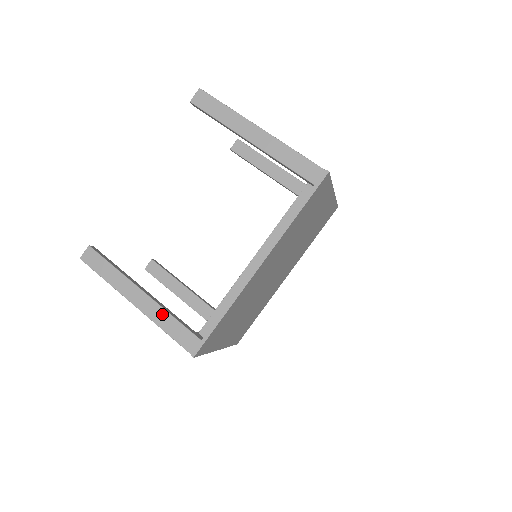
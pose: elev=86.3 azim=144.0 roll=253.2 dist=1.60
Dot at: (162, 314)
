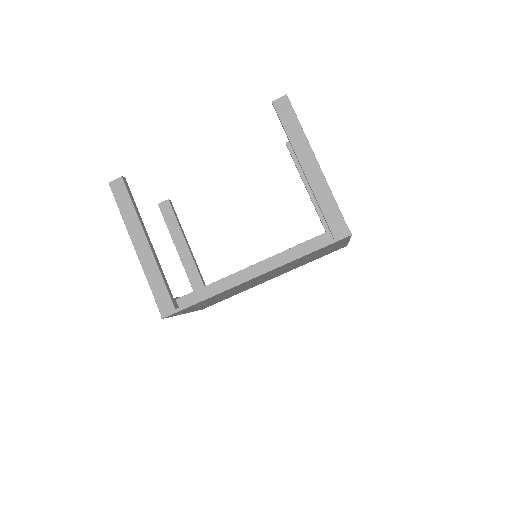
Dot at: (154, 270)
